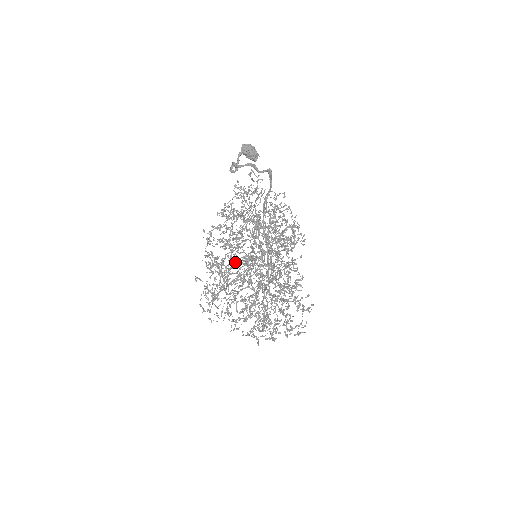
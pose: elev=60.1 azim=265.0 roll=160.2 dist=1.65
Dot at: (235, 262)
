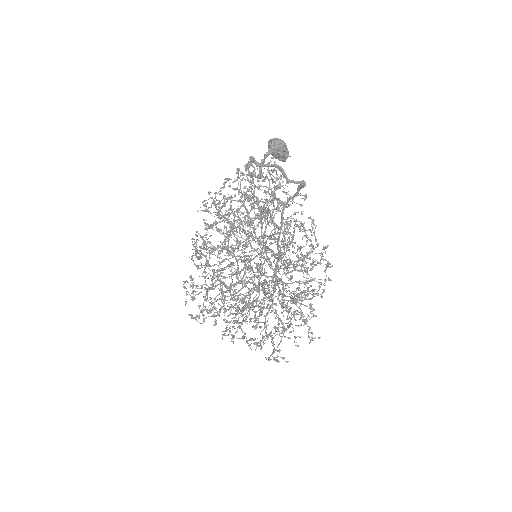
Dot at: occluded
